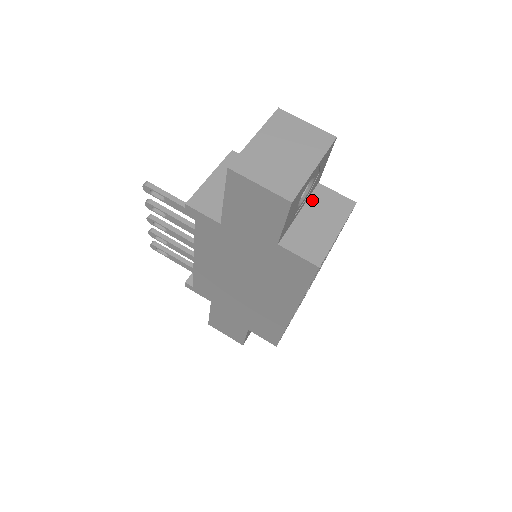
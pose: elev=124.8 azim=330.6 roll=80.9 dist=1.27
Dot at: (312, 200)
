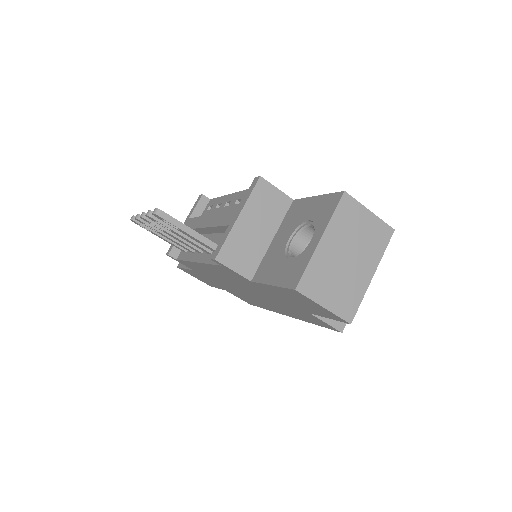
Dot at: occluded
